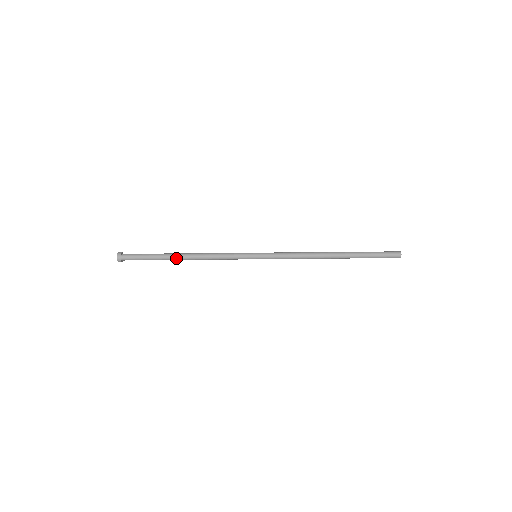
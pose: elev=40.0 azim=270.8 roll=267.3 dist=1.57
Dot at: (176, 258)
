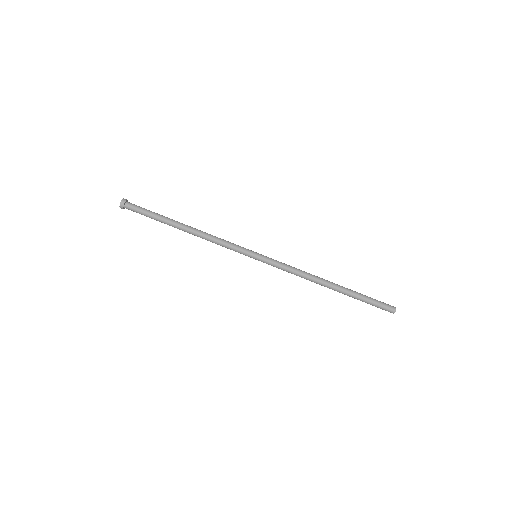
Dot at: (180, 223)
